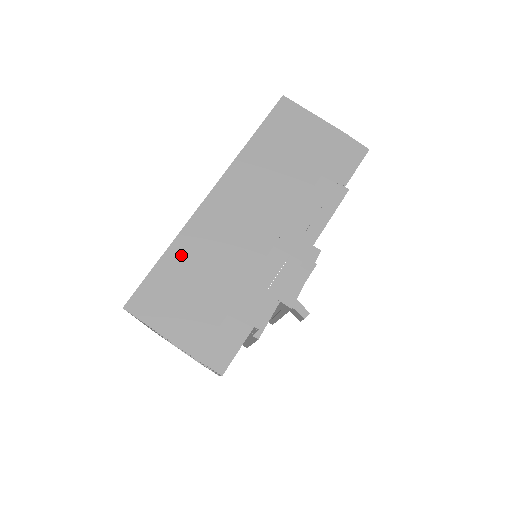
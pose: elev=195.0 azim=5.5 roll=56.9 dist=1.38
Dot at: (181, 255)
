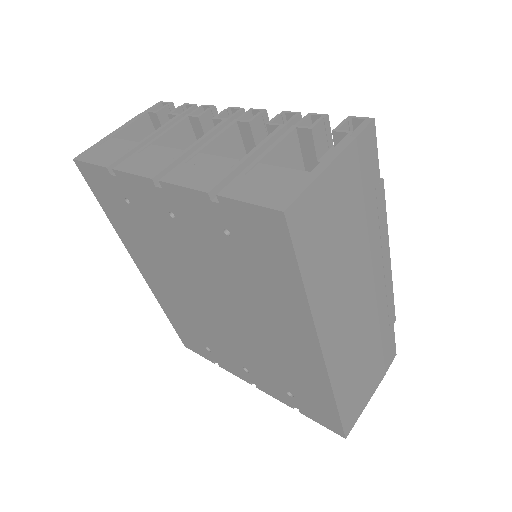
Dot at: (344, 388)
